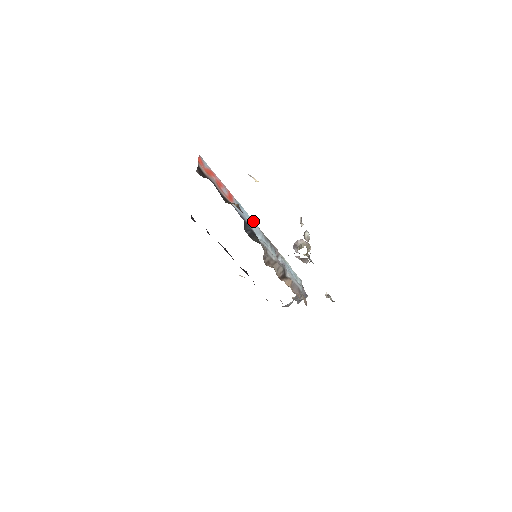
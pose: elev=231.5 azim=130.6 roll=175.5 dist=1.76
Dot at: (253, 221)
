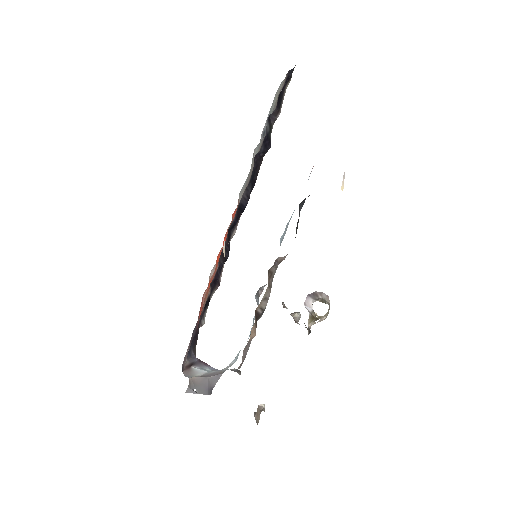
Dot at: occluded
